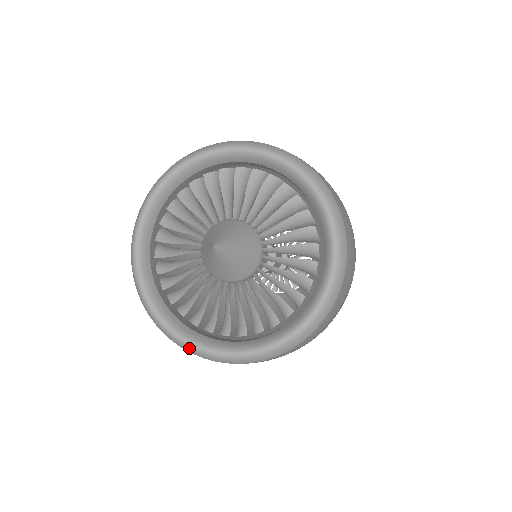
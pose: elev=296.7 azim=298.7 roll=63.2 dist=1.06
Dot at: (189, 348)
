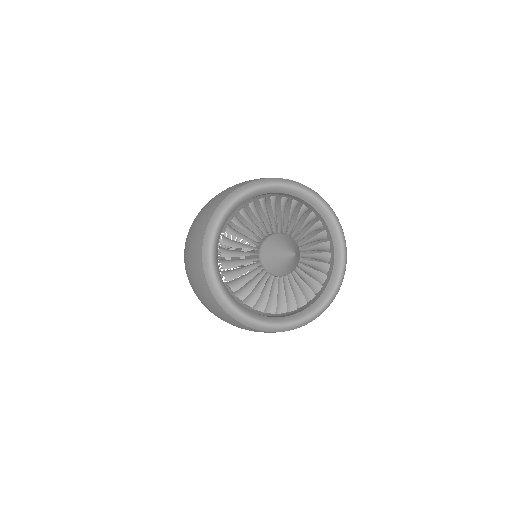
Dot at: (306, 322)
